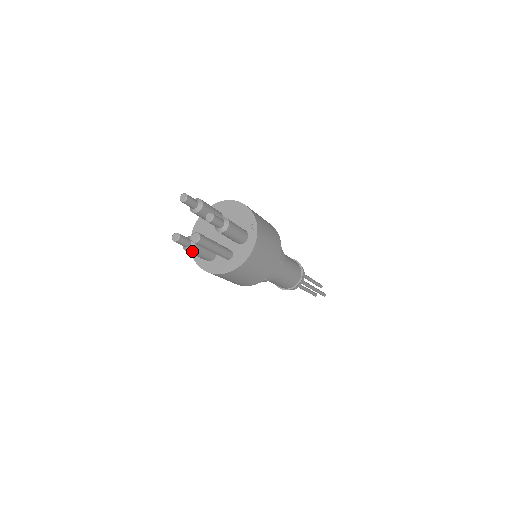
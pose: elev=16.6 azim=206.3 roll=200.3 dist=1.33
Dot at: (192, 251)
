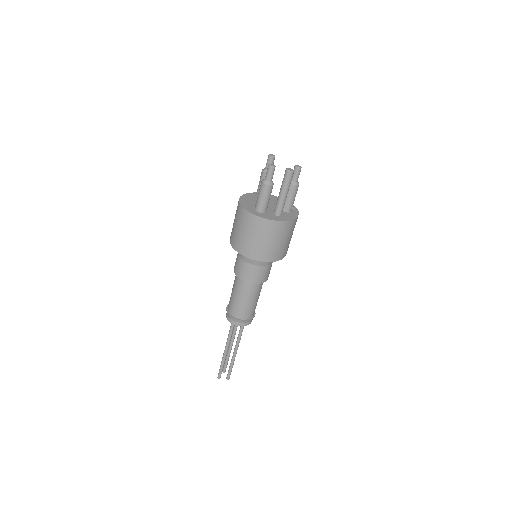
Dot at: (270, 187)
